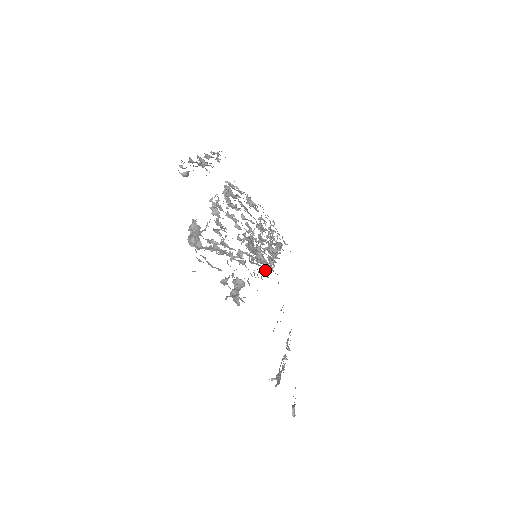
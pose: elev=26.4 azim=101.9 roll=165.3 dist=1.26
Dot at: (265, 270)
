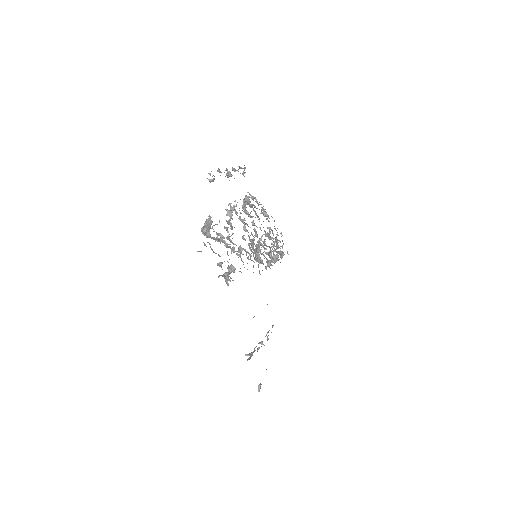
Dot at: (258, 267)
